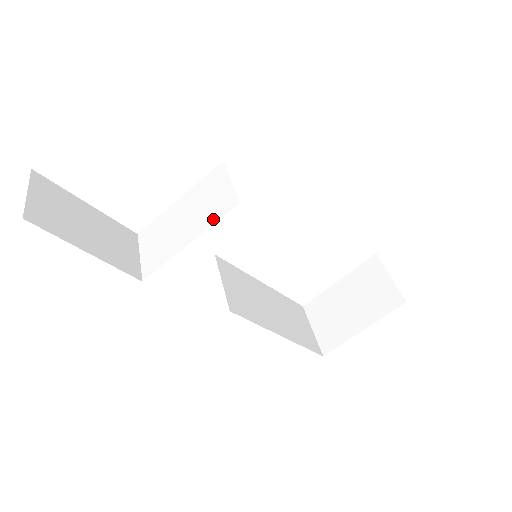
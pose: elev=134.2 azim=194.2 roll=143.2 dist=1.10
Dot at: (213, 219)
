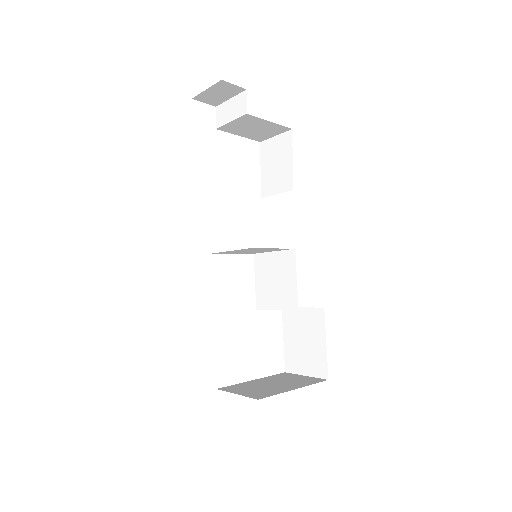
Dot at: occluded
